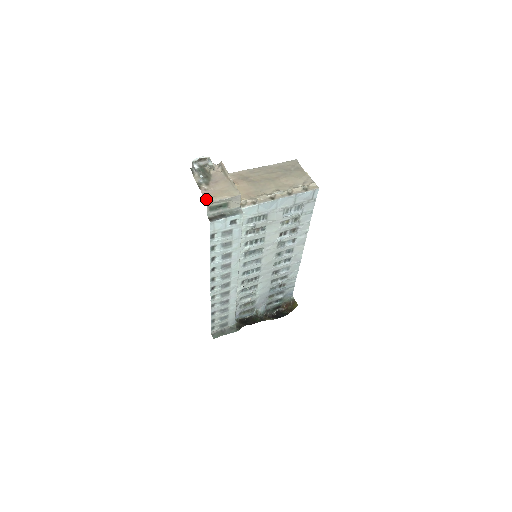
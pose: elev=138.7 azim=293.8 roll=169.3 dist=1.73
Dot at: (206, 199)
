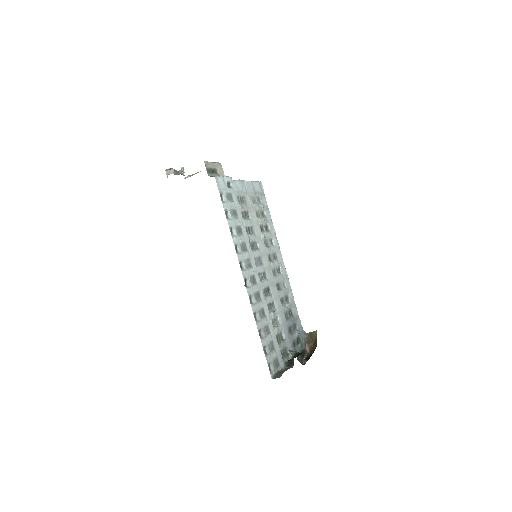
Dot at: occluded
